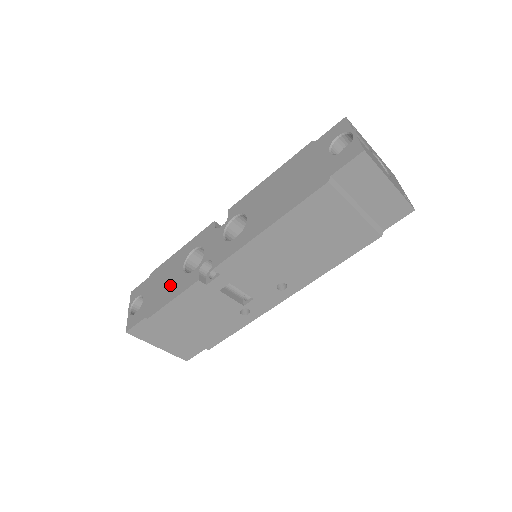
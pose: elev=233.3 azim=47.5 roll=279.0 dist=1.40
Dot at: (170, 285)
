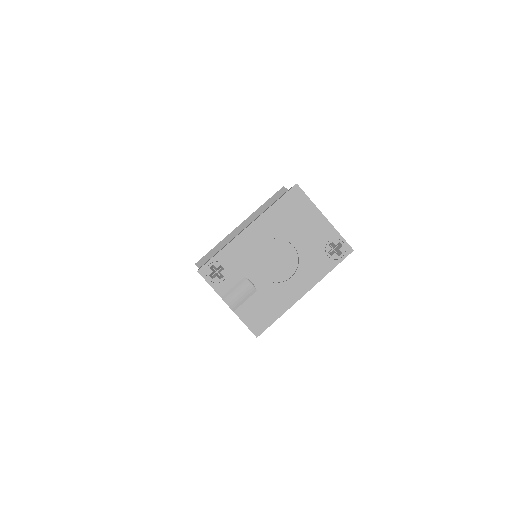
Dot at: occluded
